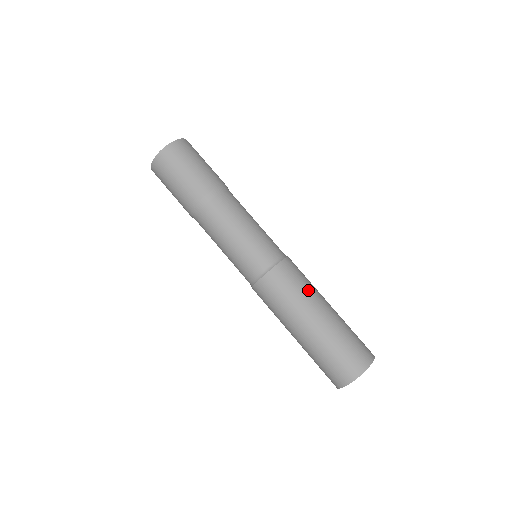
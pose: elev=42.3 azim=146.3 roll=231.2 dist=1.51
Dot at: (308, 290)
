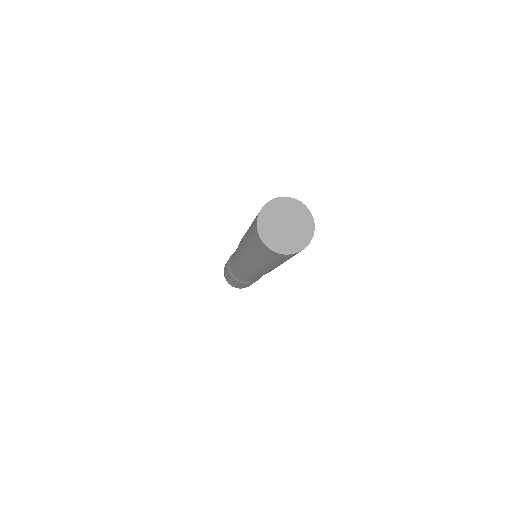
Dot at: occluded
